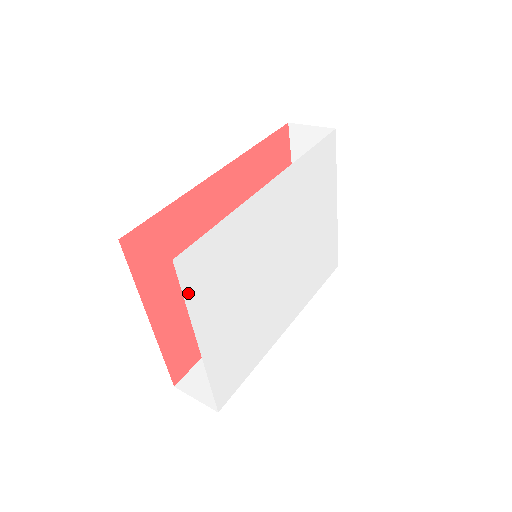
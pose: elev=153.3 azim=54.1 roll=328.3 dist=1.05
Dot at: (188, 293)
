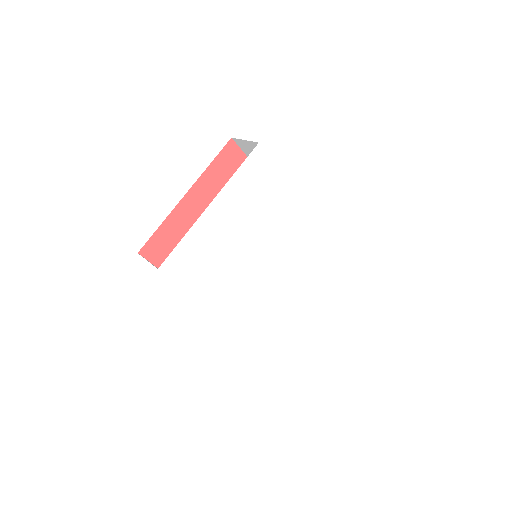
Dot at: (243, 169)
